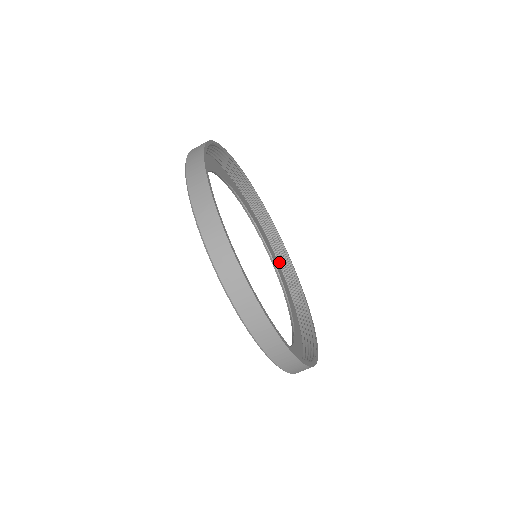
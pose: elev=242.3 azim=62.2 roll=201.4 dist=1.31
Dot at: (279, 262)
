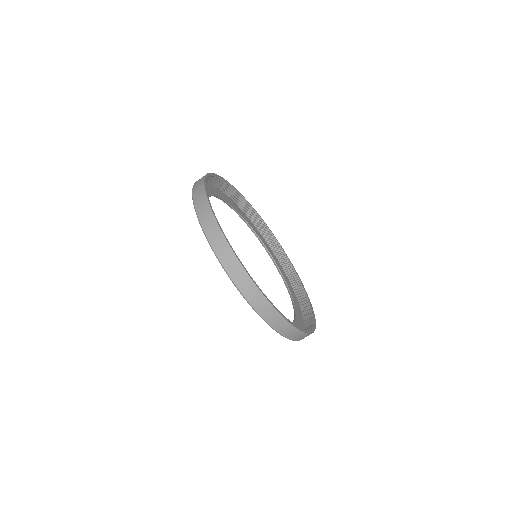
Dot at: (244, 211)
